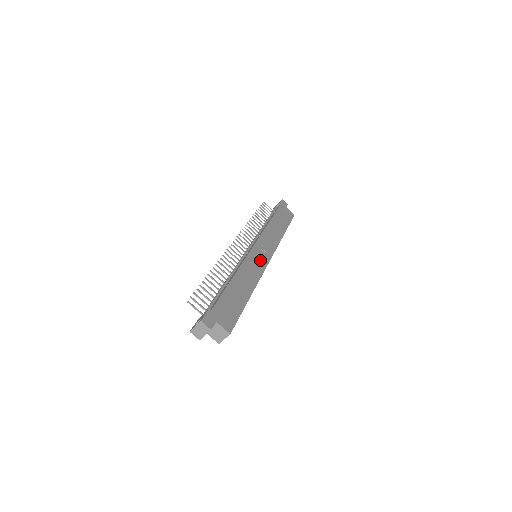
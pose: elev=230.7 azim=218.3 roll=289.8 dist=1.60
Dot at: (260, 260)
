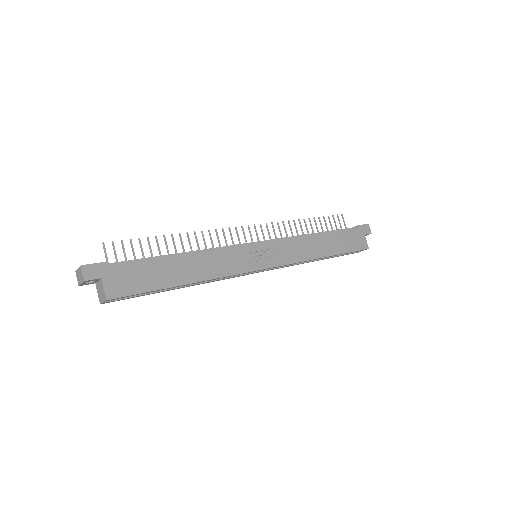
Dot at: (248, 260)
